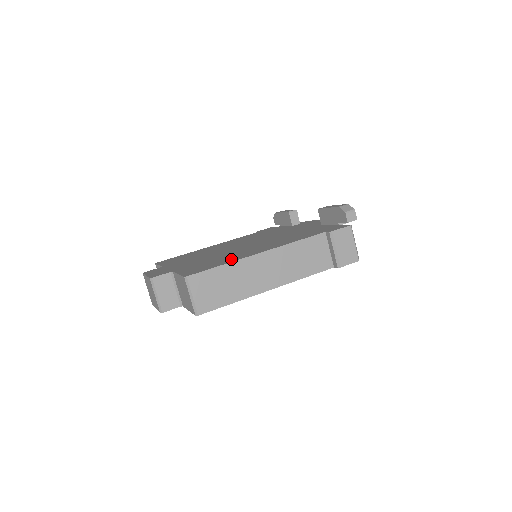
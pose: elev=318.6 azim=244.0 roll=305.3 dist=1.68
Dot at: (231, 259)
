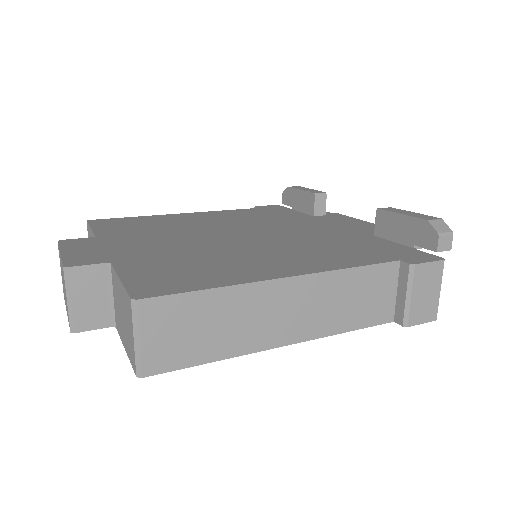
Dot at: (229, 274)
